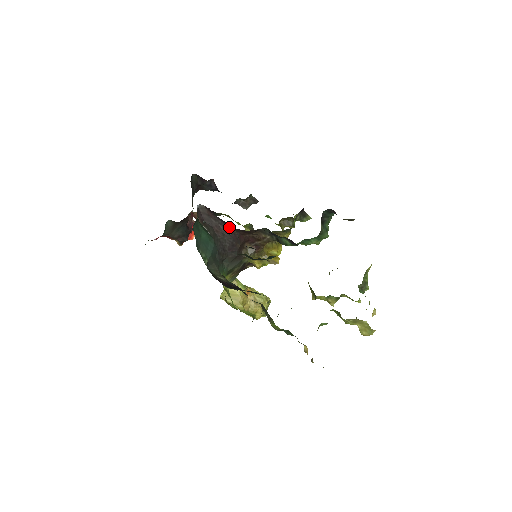
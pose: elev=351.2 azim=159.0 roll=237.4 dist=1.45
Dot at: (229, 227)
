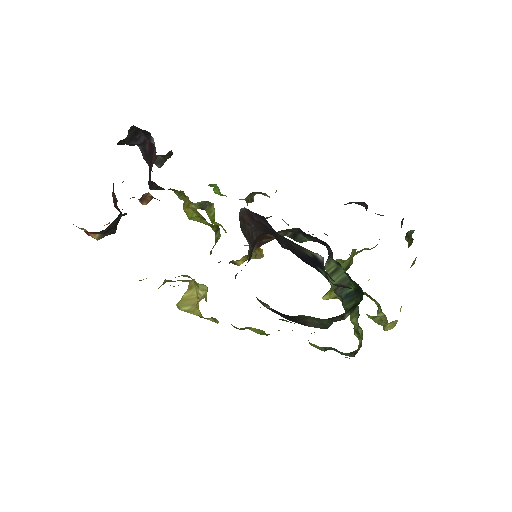
Dot at: (257, 231)
